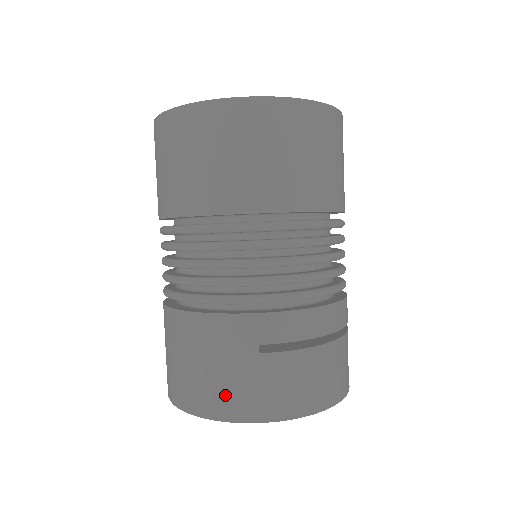
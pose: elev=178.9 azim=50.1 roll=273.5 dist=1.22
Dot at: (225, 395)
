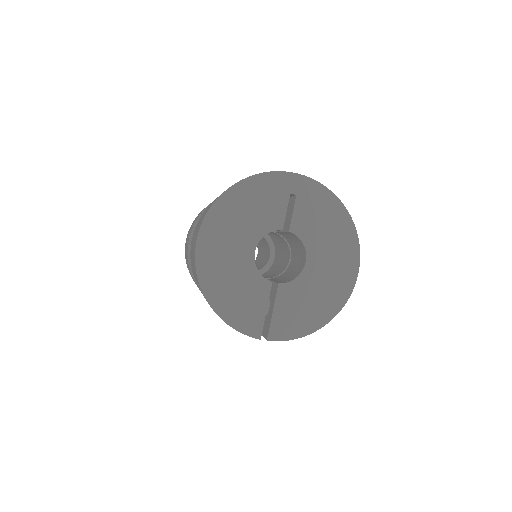
Dot at: occluded
